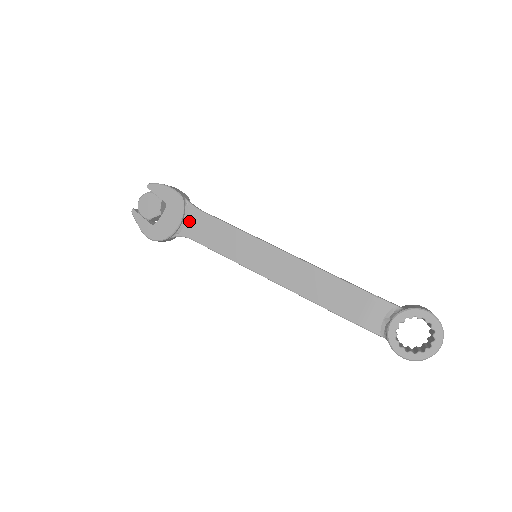
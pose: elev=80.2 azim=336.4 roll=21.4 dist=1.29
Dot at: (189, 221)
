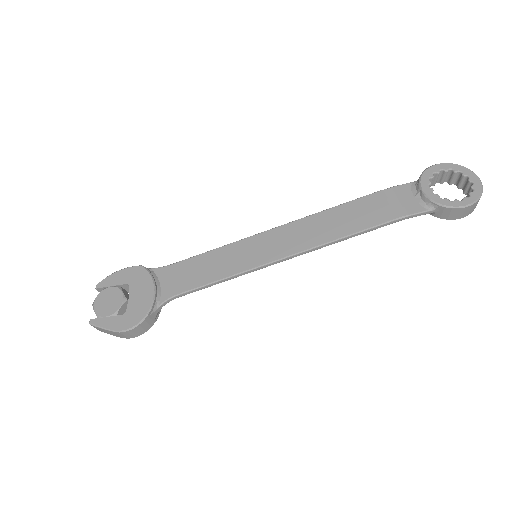
Dot at: (163, 282)
